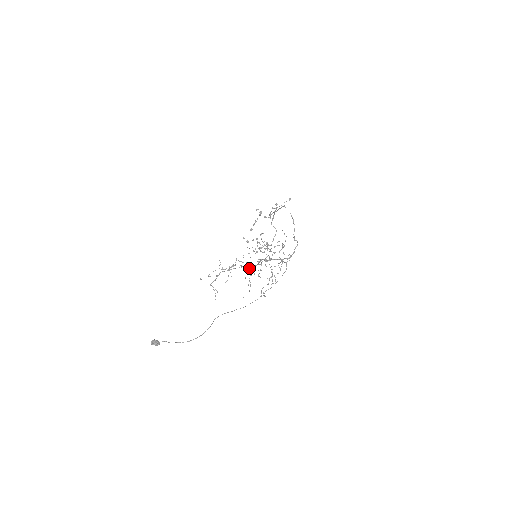
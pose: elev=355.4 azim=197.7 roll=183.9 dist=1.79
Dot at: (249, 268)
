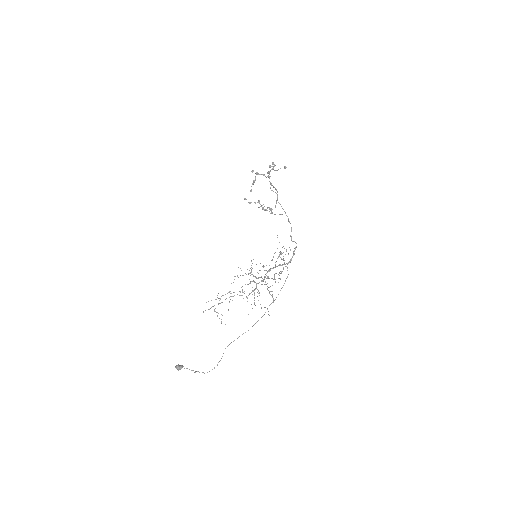
Dot at: (247, 298)
